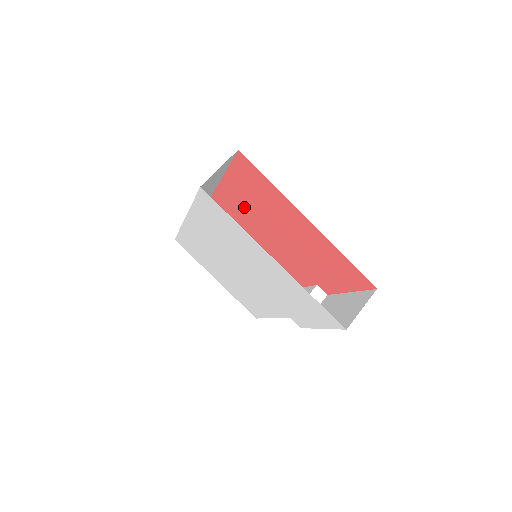
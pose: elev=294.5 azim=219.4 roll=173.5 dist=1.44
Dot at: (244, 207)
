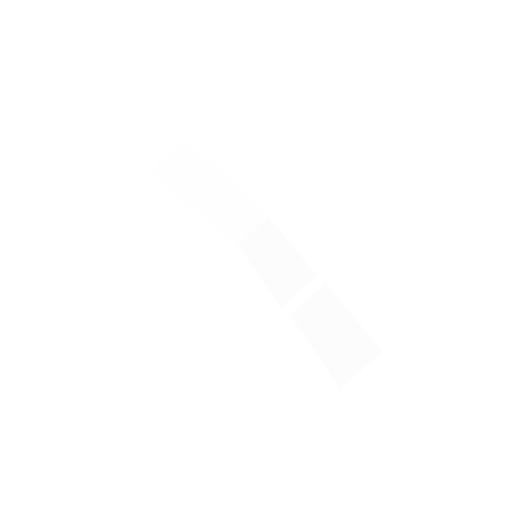
Dot at: occluded
